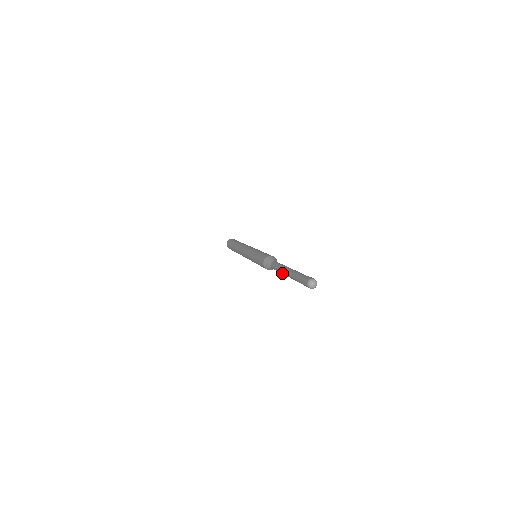
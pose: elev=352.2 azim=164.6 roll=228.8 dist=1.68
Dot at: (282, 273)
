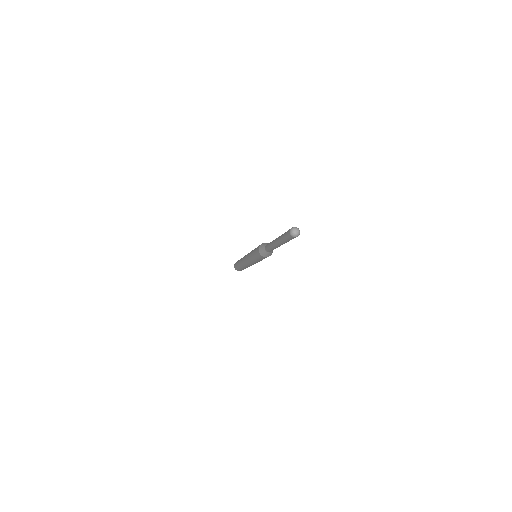
Dot at: (272, 245)
